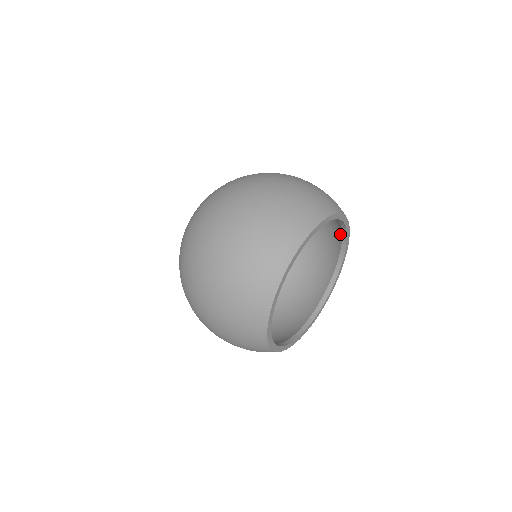
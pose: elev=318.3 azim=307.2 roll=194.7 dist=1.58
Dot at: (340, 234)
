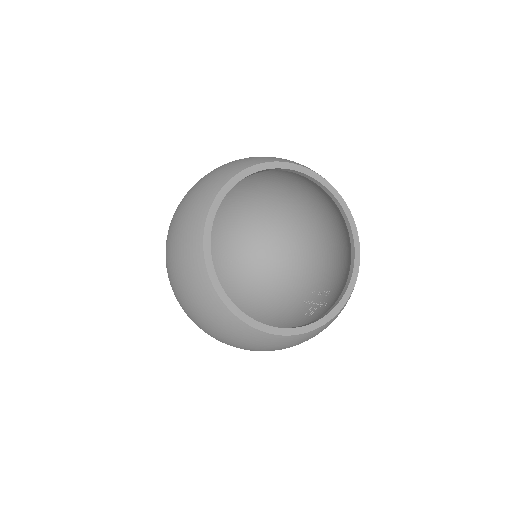
Dot at: (351, 261)
